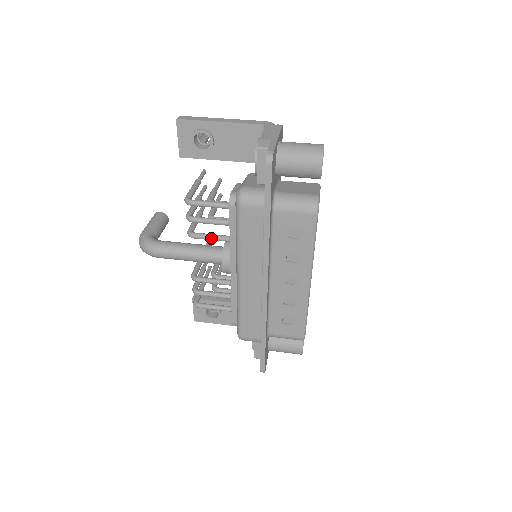
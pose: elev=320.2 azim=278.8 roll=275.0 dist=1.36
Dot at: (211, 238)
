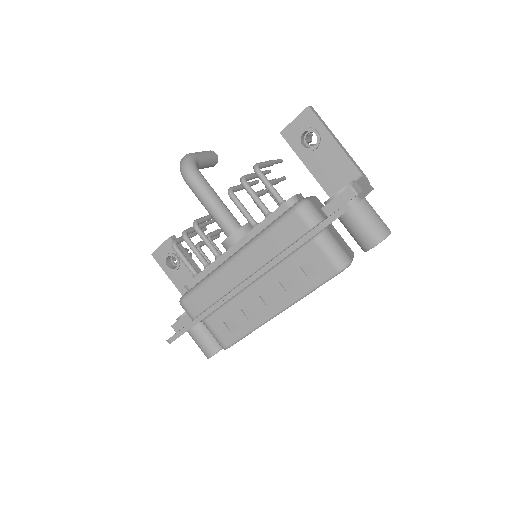
Dot at: (243, 210)
